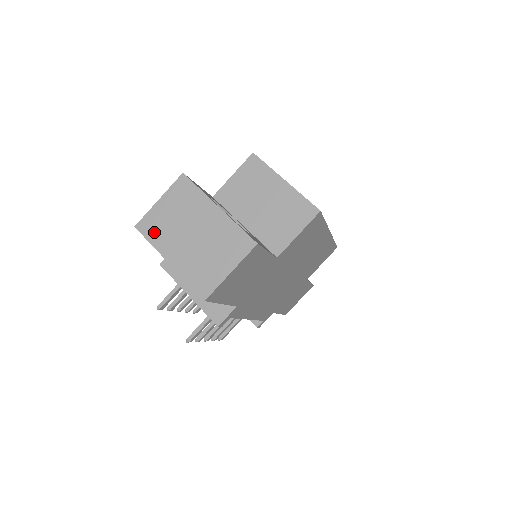
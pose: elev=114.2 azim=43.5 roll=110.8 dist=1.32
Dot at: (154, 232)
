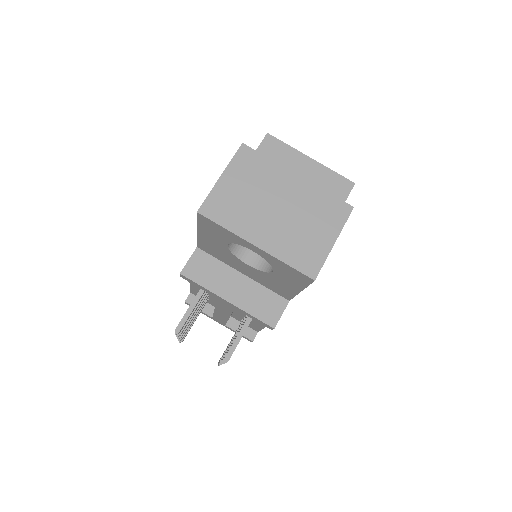
Dot at: (226, 214)
